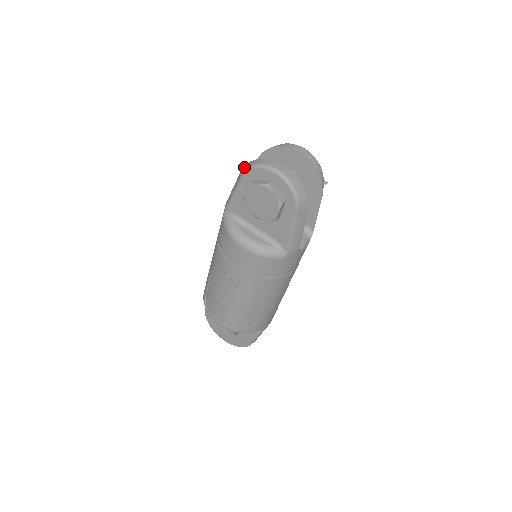
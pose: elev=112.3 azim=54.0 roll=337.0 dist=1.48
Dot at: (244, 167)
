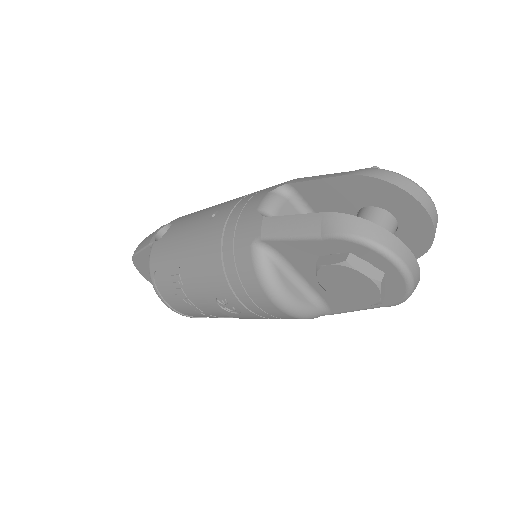
Dot at: (341, 221)
